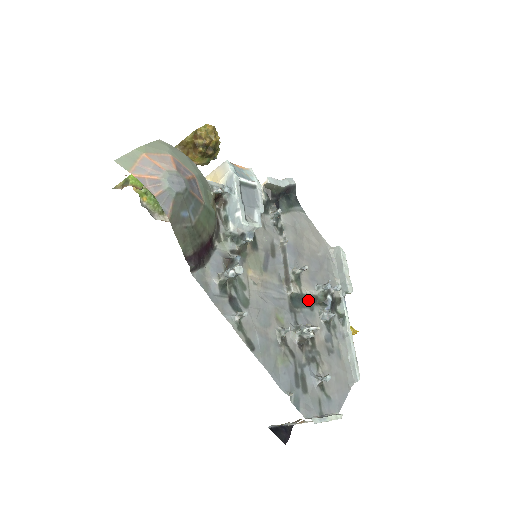
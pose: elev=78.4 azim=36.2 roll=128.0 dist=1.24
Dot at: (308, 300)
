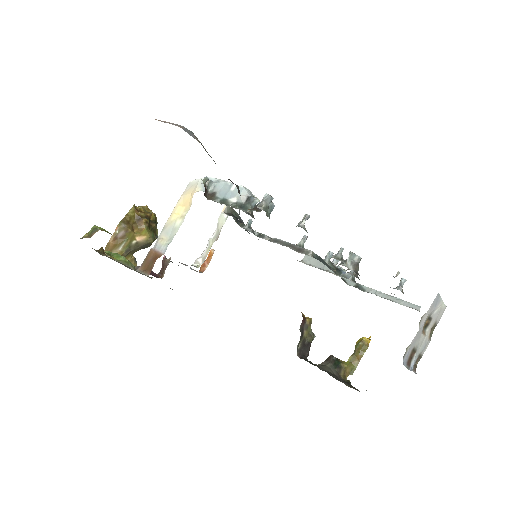
Dot at: (326, 264)
